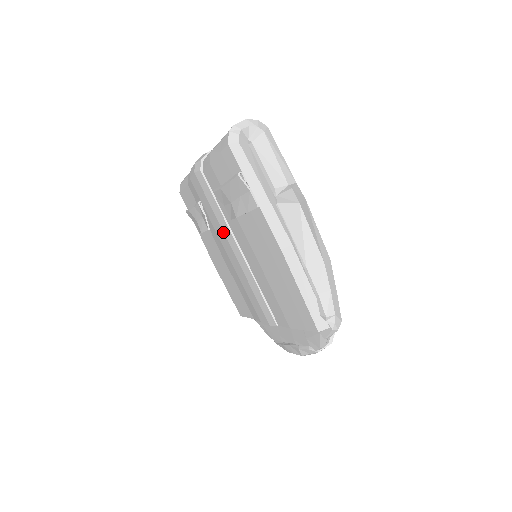
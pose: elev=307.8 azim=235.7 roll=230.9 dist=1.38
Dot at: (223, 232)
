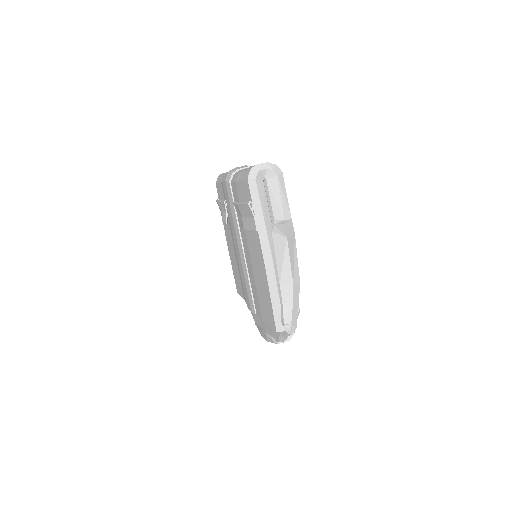
Dot at: (235, 231)
